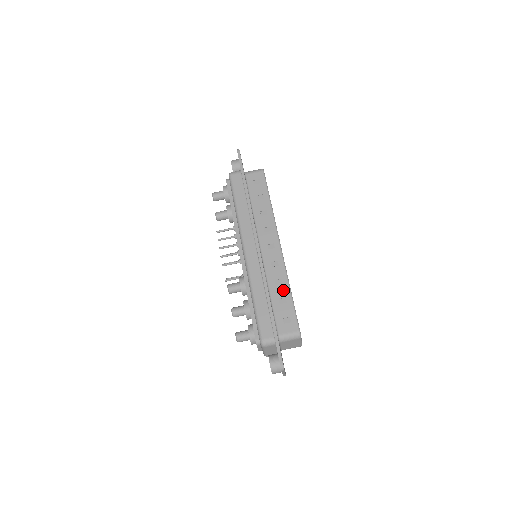
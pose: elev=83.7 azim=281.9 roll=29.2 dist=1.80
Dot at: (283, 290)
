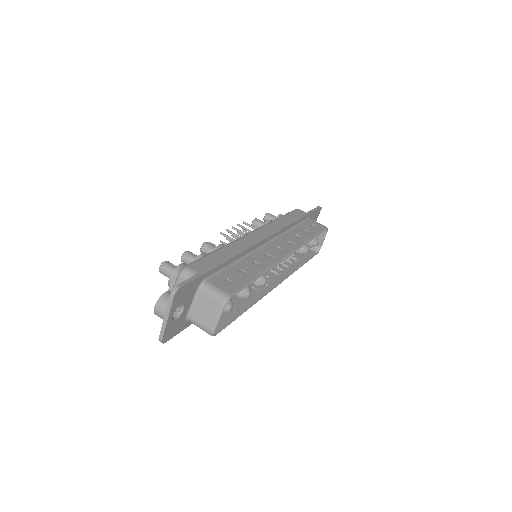
Dot at: (254, 269)
